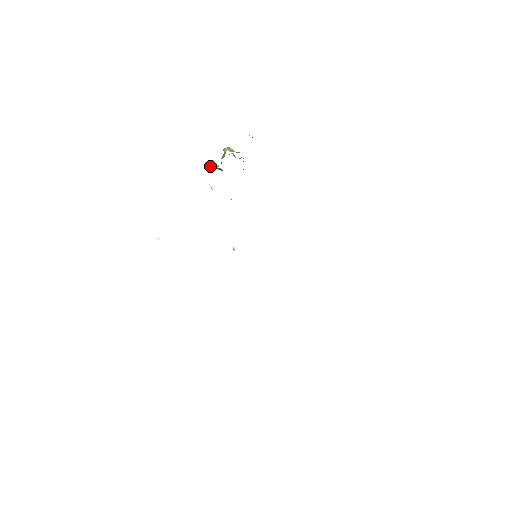
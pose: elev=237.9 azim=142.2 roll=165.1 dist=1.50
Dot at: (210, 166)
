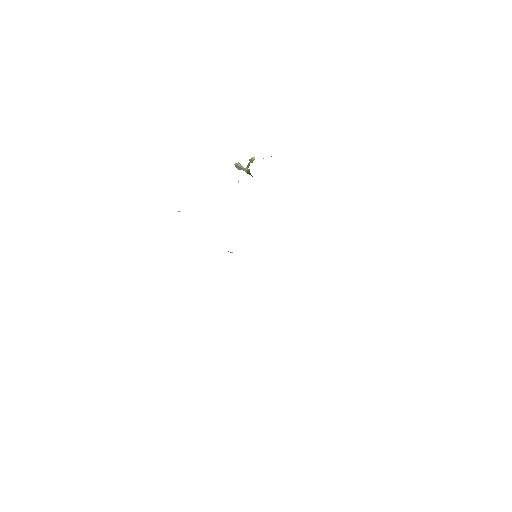
Dot at: (241, 165)
